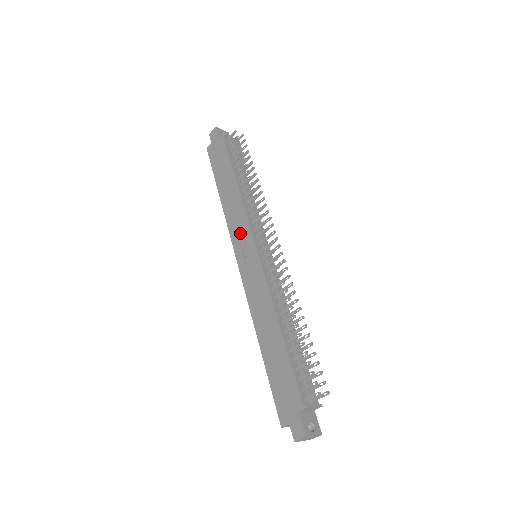
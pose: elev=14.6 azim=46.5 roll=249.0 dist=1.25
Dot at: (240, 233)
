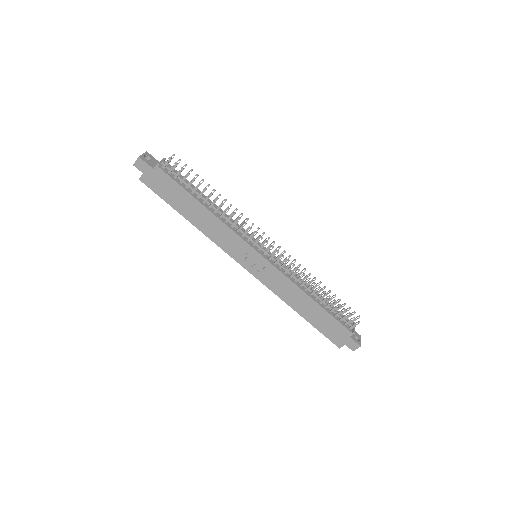
Dot at: (235, 247)
